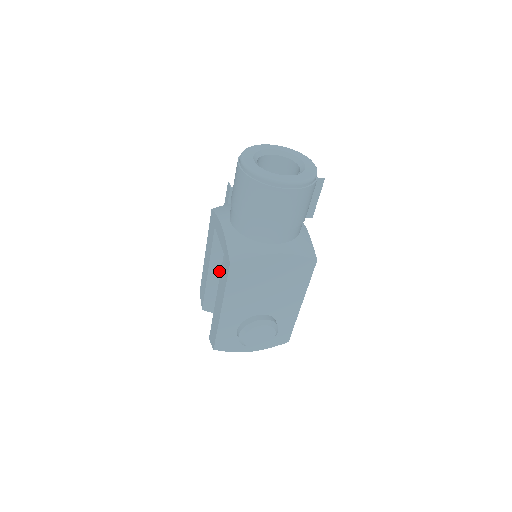
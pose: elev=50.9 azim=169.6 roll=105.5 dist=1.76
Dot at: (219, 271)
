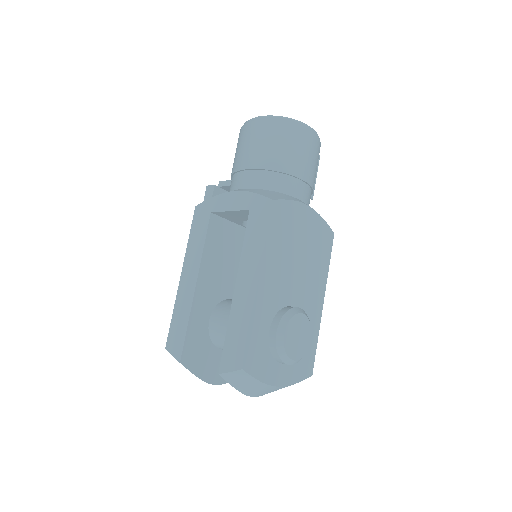
Dot at: (207, 289)
